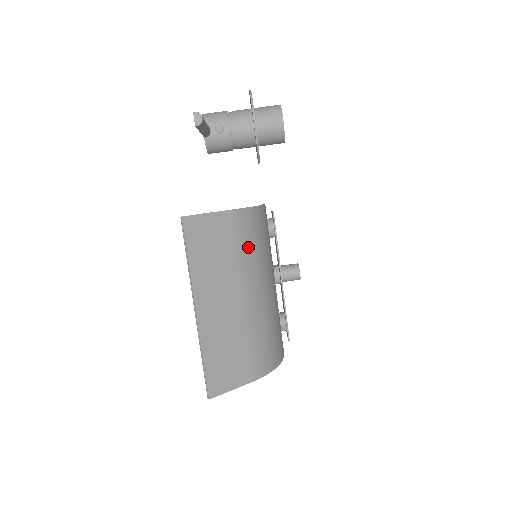
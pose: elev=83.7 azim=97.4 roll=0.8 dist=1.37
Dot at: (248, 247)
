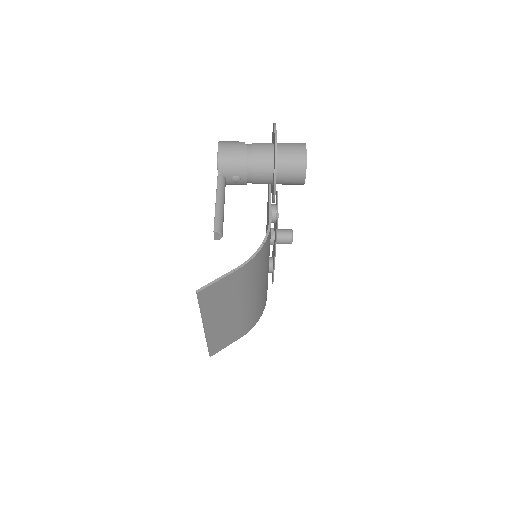
Dot at: (251, 279)
